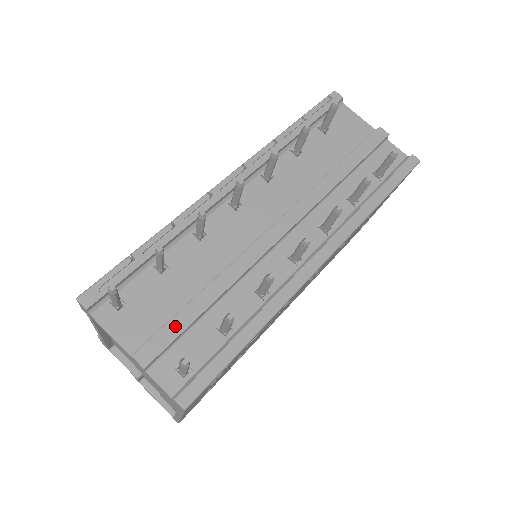
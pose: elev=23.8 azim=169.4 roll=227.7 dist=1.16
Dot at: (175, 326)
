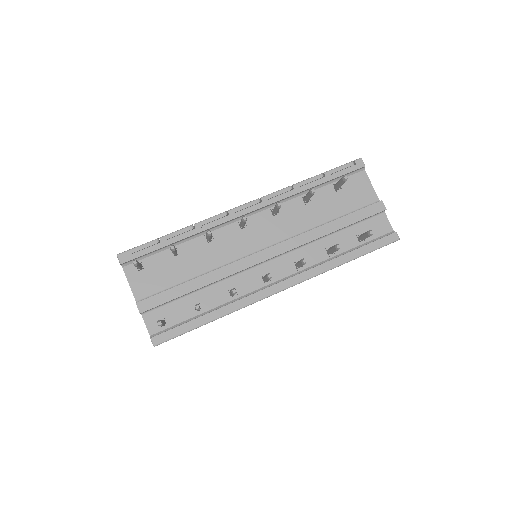
Dot at: (168, 295)
